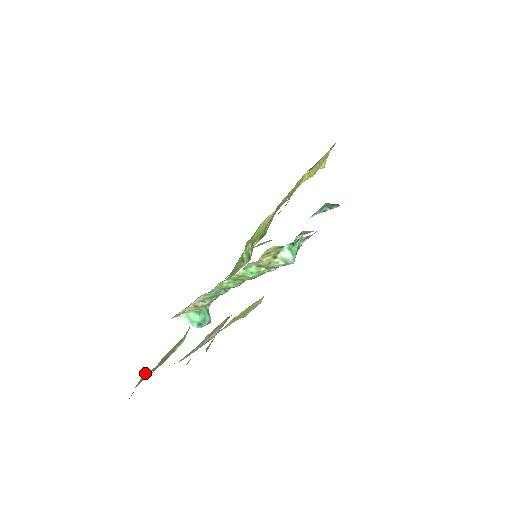
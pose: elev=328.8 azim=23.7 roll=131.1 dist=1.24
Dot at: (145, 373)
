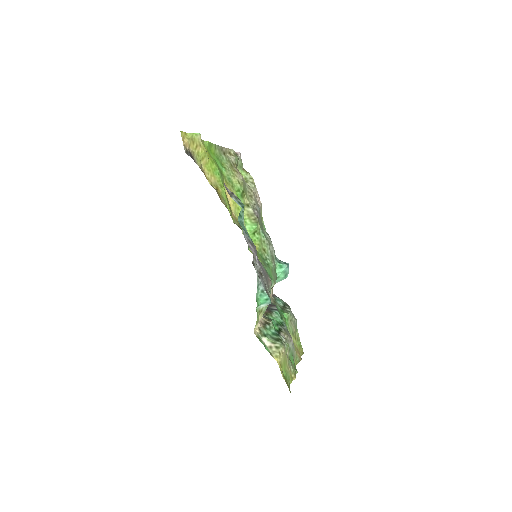
Dot at: occluded
